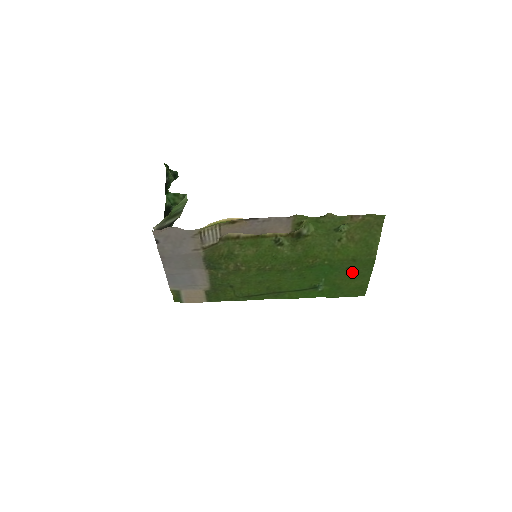
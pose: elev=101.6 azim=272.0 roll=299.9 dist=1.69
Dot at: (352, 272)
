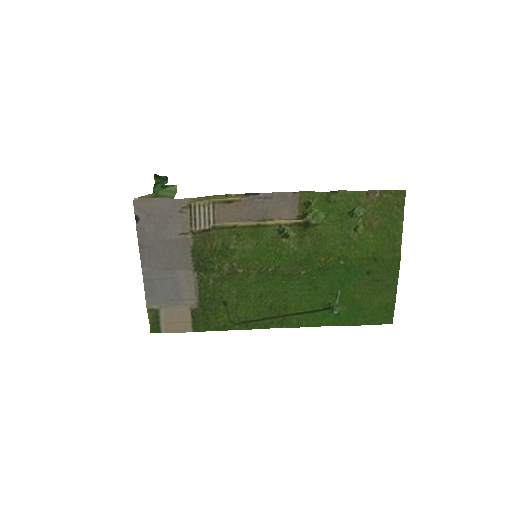
Dot at: (374, 280)
